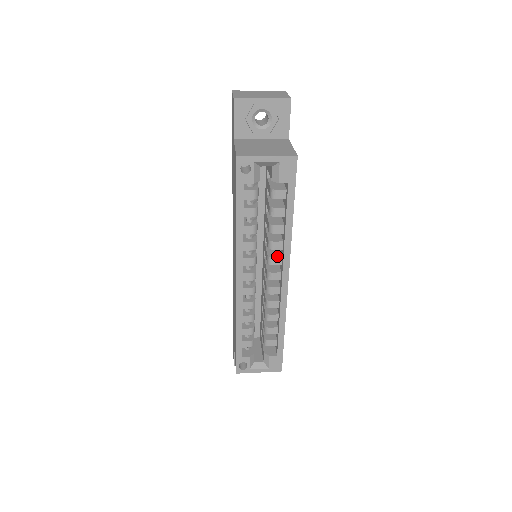
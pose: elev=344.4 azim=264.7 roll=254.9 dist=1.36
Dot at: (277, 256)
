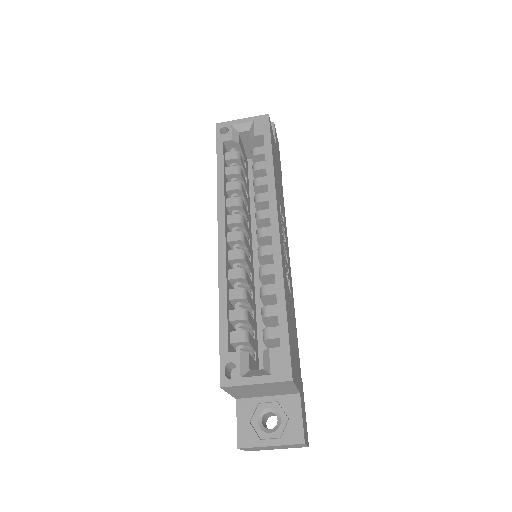
Dot at: (265, 210)
